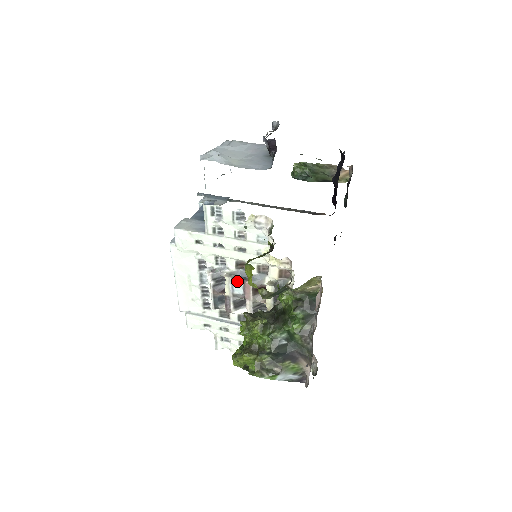
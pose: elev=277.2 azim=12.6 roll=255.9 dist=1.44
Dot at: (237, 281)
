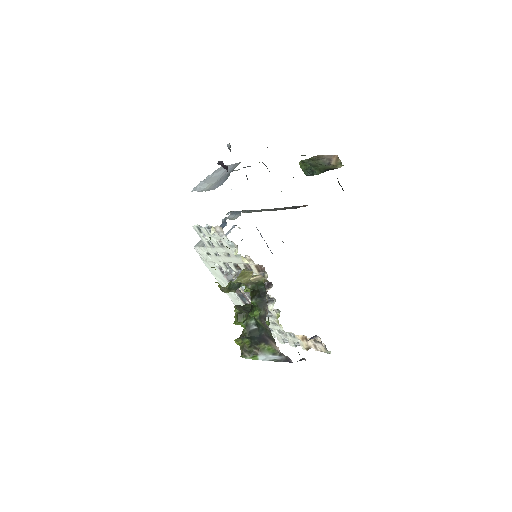
Dot at: occluded
